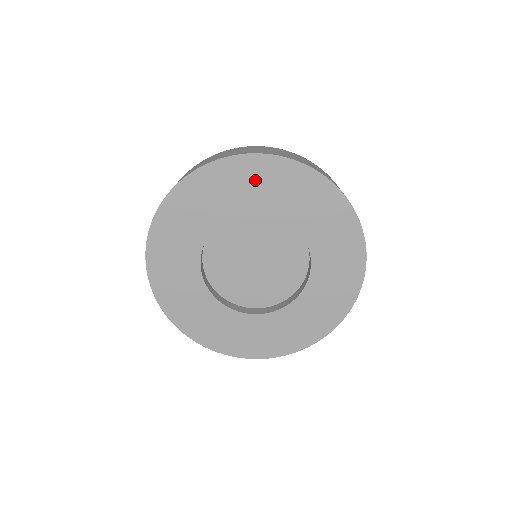
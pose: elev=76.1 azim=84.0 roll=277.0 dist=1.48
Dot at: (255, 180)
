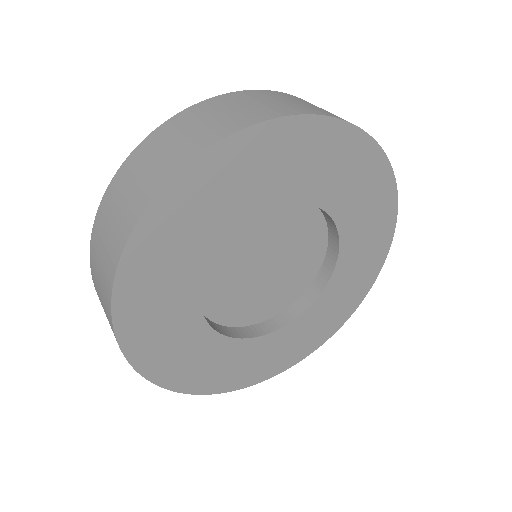
Dot at: (176, 235)
